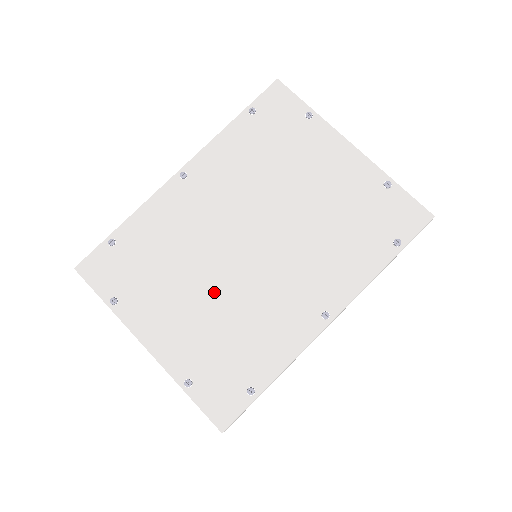
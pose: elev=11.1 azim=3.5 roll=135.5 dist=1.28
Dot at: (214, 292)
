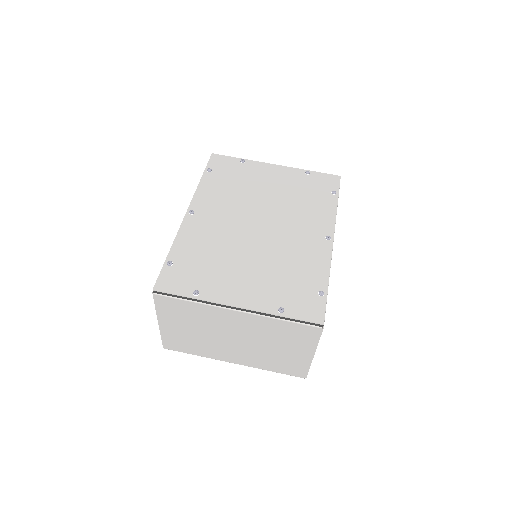
Dot at: (257, 258)
